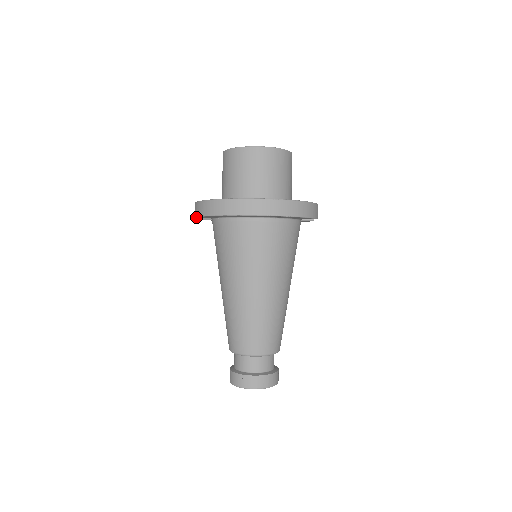
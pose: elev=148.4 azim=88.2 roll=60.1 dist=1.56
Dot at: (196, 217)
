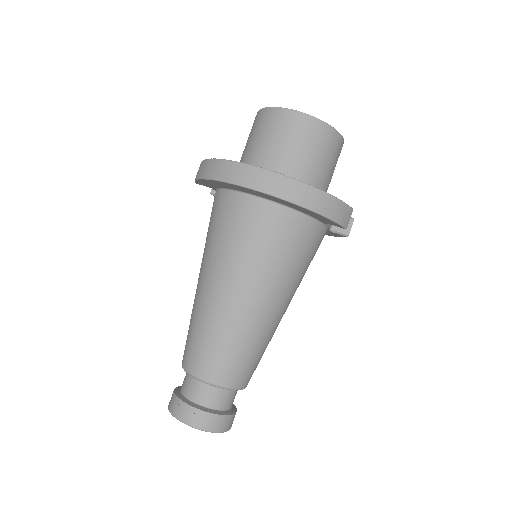
Dot at: (195, 182)
